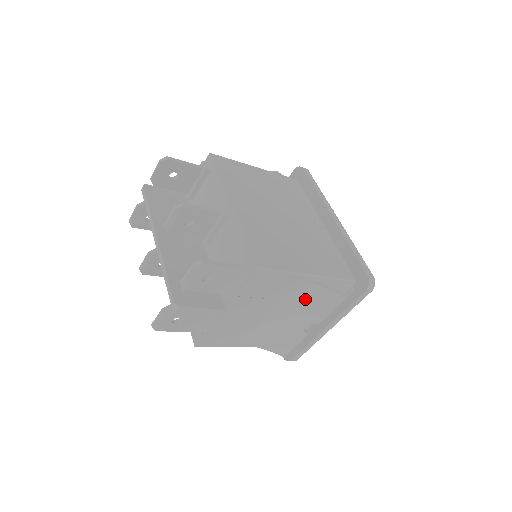
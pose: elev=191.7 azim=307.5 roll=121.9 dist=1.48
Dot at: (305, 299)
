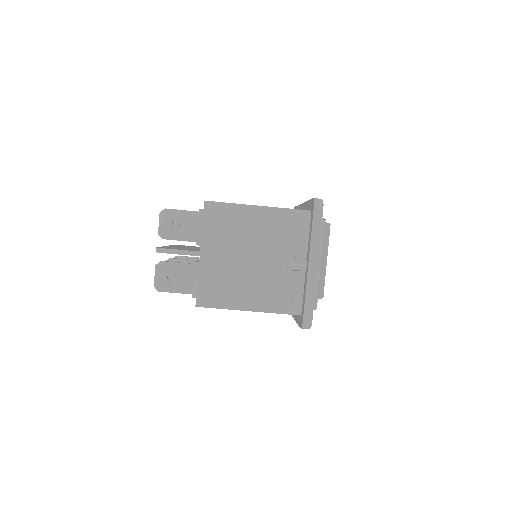
Dot at: (266, 232)
